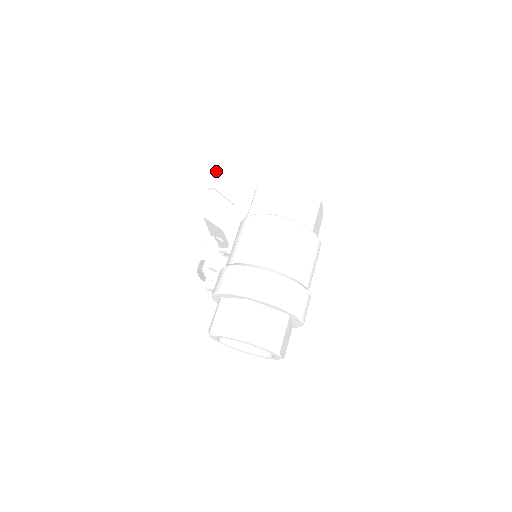
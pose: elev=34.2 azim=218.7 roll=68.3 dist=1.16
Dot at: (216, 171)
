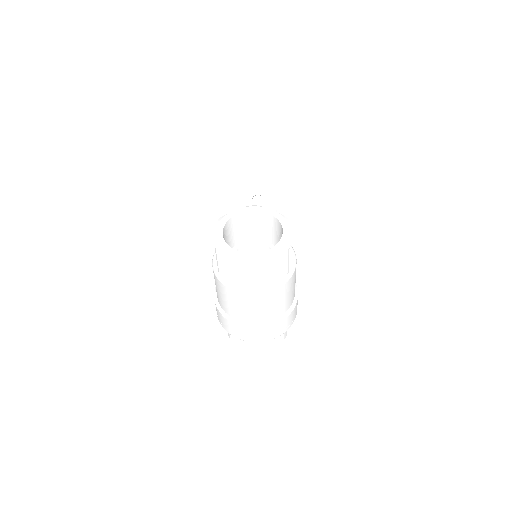
Dot at: (236, 119)
